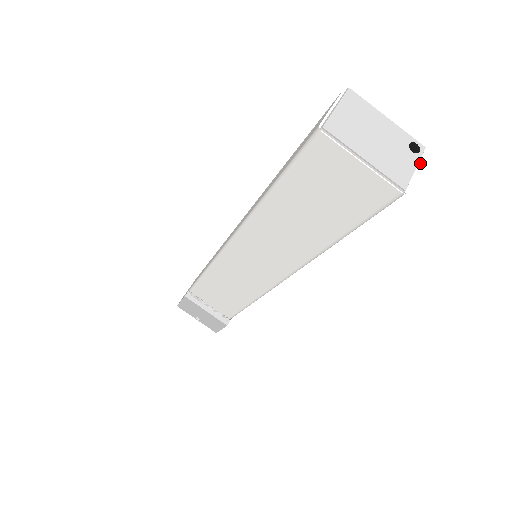
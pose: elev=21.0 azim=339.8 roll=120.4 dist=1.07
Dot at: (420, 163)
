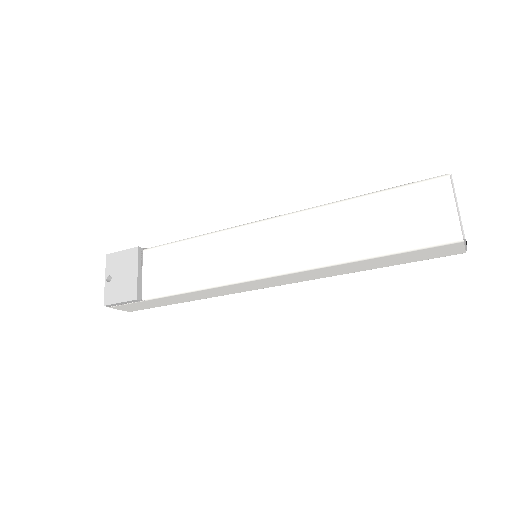
Dot at: (465, 249)
